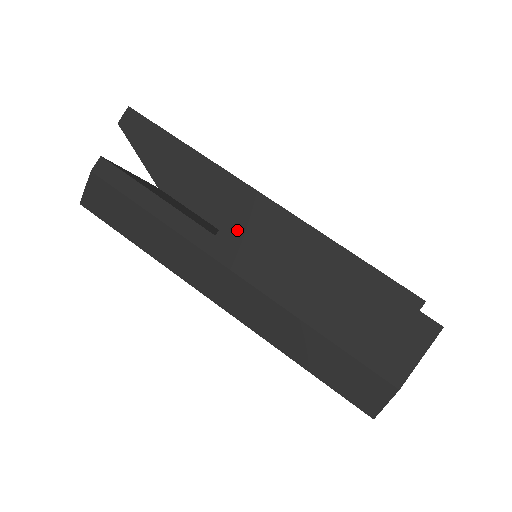
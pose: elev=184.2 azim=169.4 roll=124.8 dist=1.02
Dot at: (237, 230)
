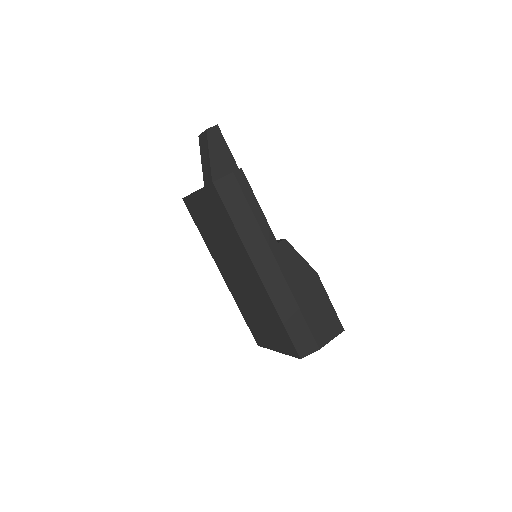
Dot at: (288, 246)
